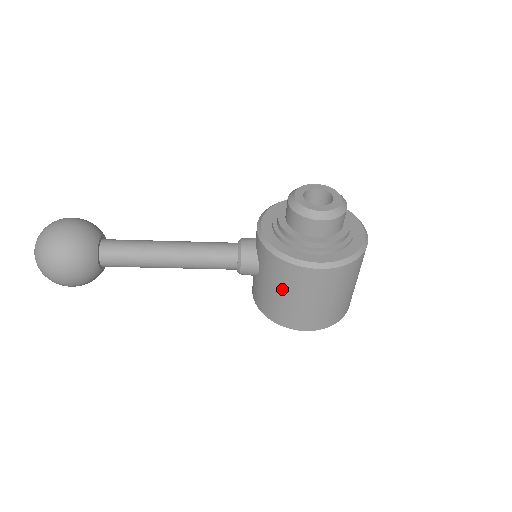
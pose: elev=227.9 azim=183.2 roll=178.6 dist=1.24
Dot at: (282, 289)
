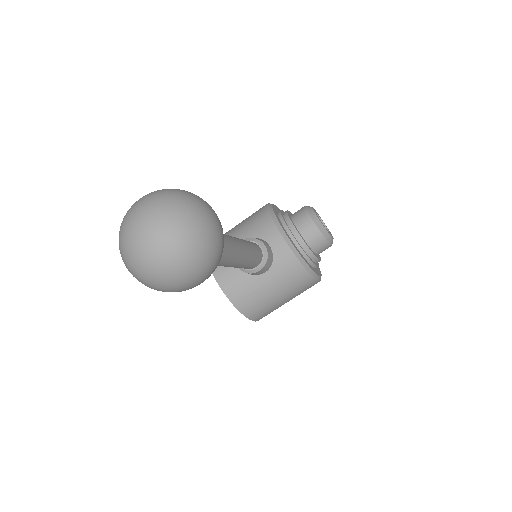
Dot at: (284, 292)
